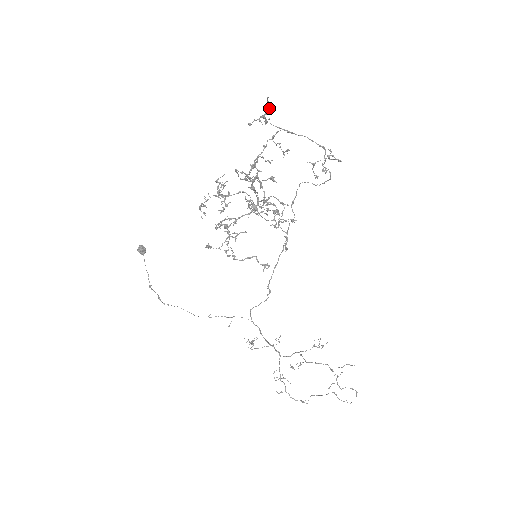
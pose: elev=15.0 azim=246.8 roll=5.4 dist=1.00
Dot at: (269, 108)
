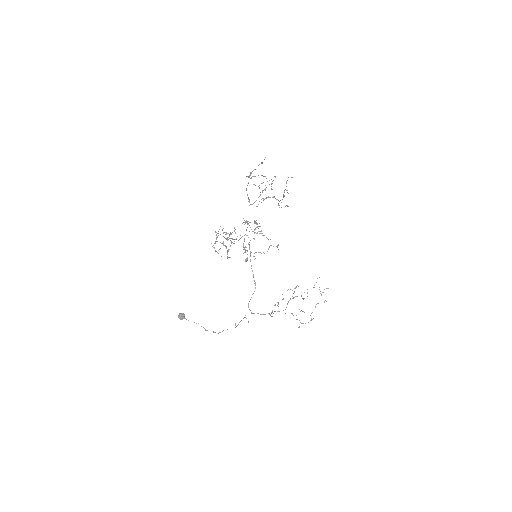
Dot at: (258, 165)
